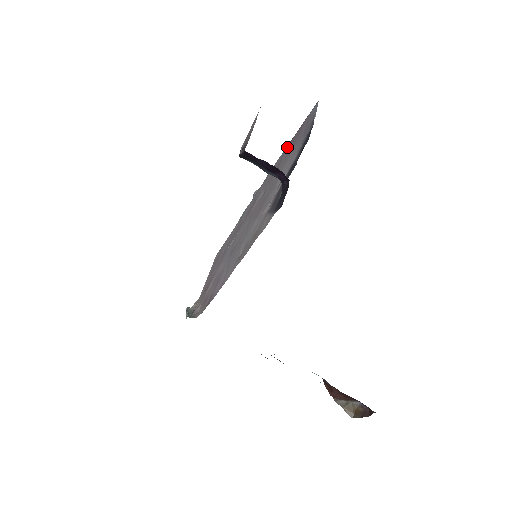
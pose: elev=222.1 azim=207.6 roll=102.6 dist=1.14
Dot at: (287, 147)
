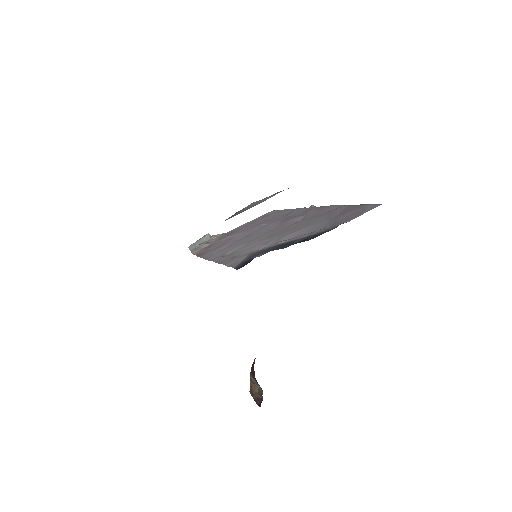
Dot at: (341, 207)
